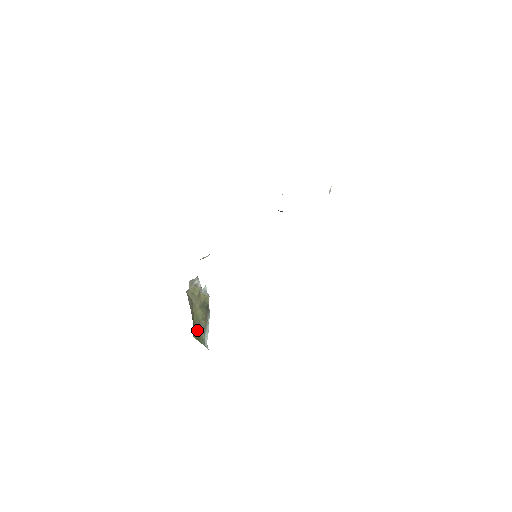
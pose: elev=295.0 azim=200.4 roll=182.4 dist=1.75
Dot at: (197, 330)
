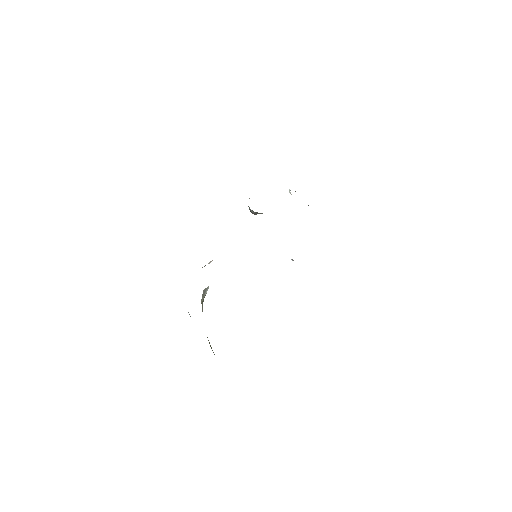
Dot at: occluded
